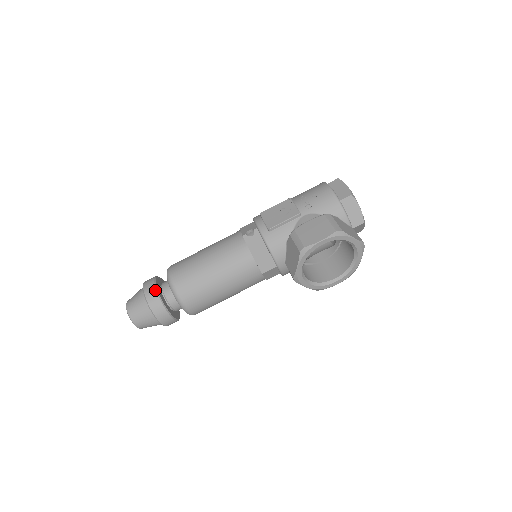
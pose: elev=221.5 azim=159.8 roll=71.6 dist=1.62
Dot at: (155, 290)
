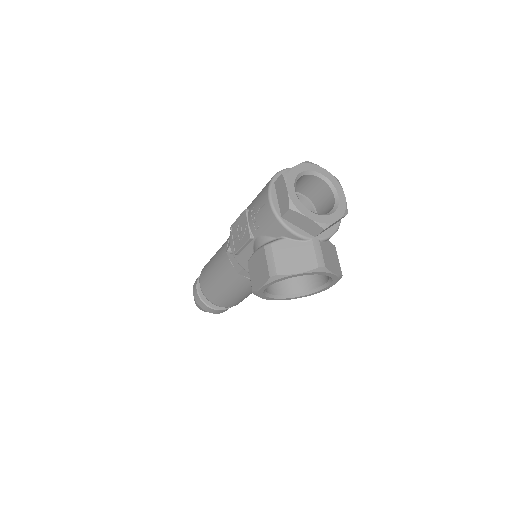
Dot at: (198, 296)
